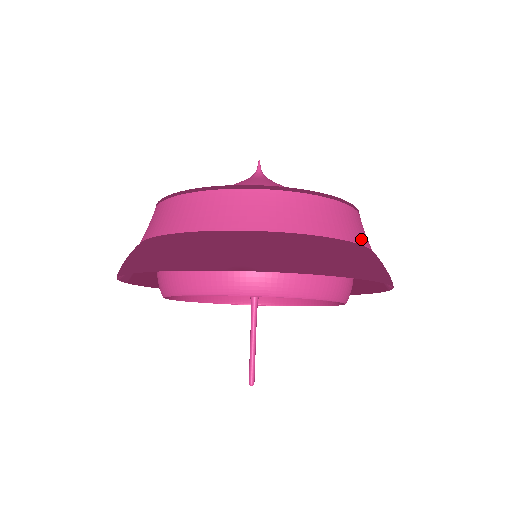
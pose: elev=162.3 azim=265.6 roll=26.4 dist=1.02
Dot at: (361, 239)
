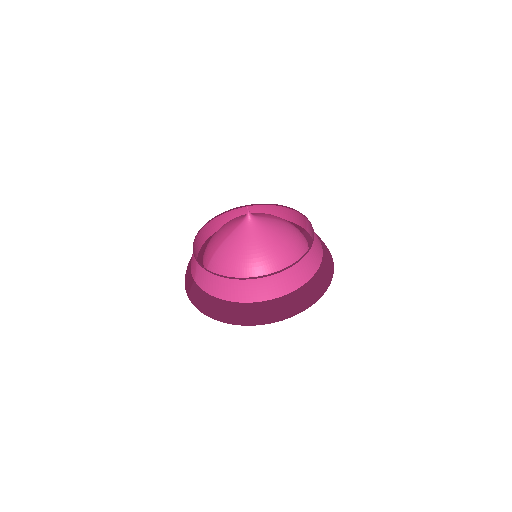
Dot at: (321, 250)
